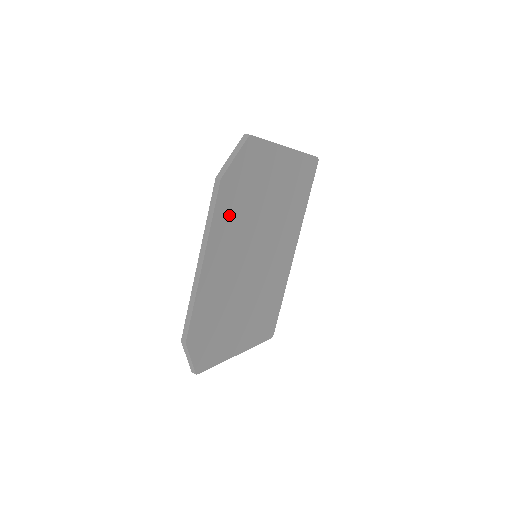
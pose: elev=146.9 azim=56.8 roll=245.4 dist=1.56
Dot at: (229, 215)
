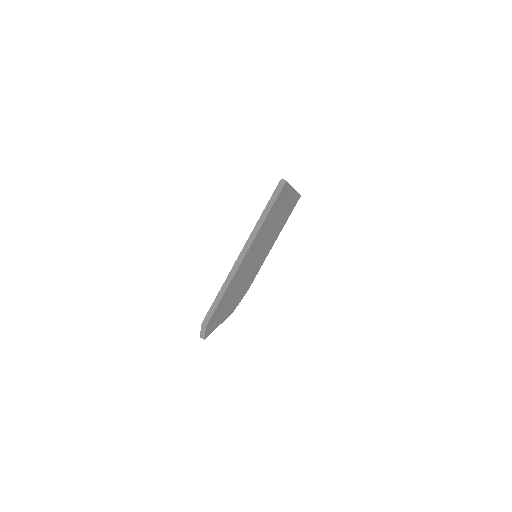
Dot at: (221, 315)
